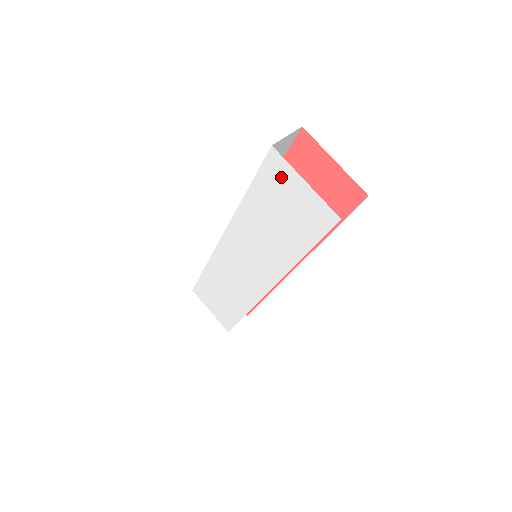
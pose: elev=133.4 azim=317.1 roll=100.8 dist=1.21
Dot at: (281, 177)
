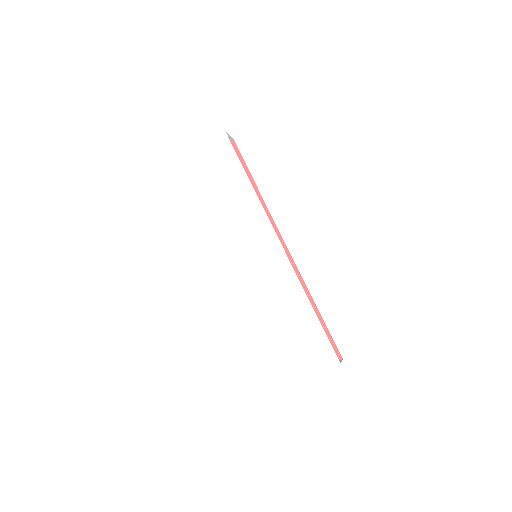
Dot at: (193, 164)
